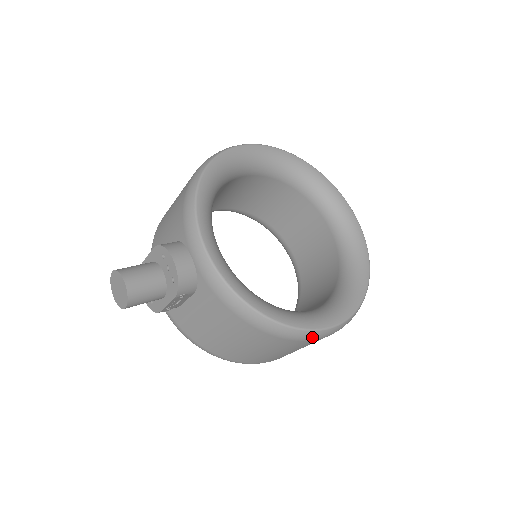
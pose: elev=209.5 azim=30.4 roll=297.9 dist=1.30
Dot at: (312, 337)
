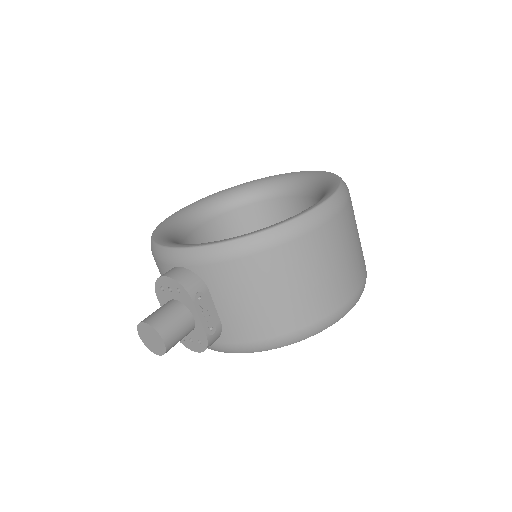
Dot at: (317, 219)
